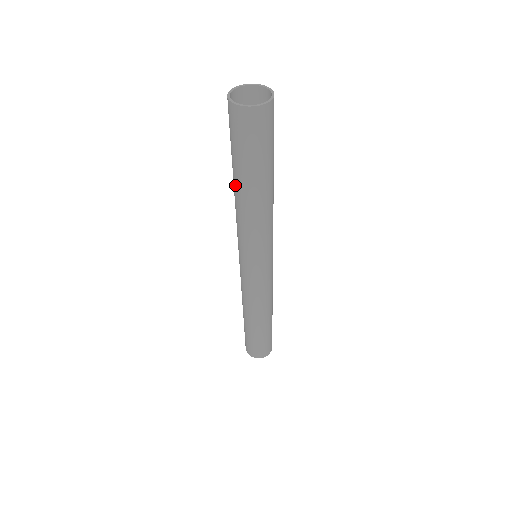
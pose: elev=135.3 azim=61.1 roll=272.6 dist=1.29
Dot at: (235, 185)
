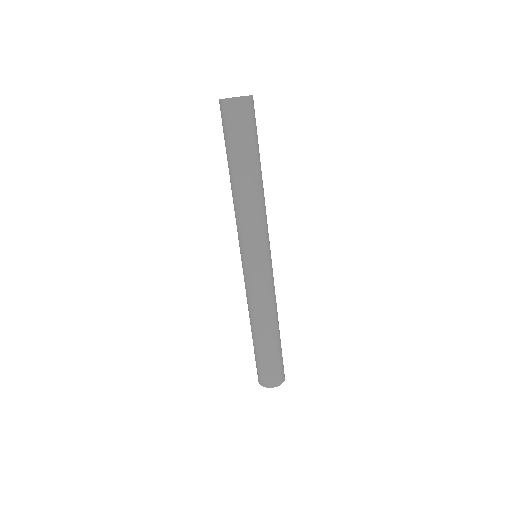
Dot at: (231, 176)
